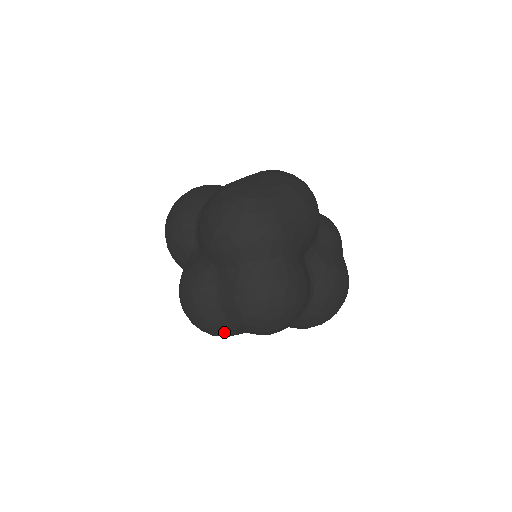
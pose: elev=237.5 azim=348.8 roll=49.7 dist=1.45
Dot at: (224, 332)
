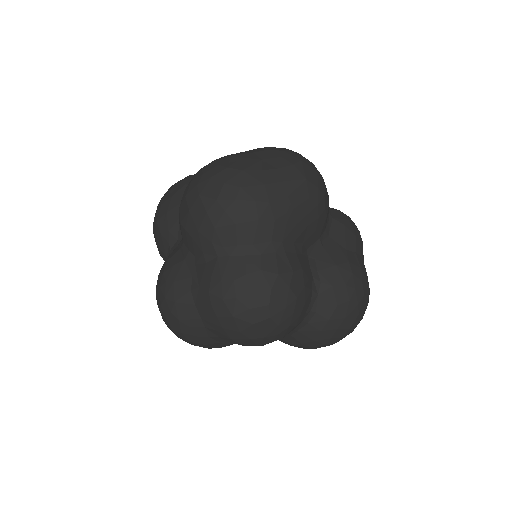
Dot at: (202, 339)
